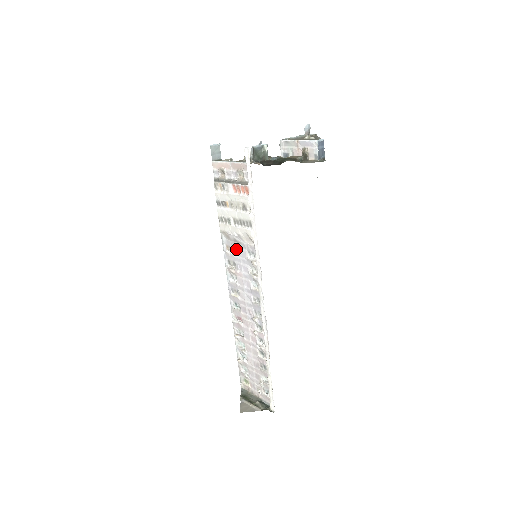
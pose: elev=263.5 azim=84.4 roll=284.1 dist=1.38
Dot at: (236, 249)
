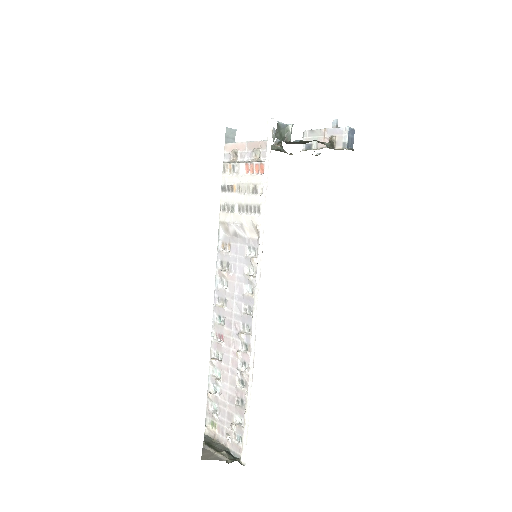
Dot at: (234, 245)
